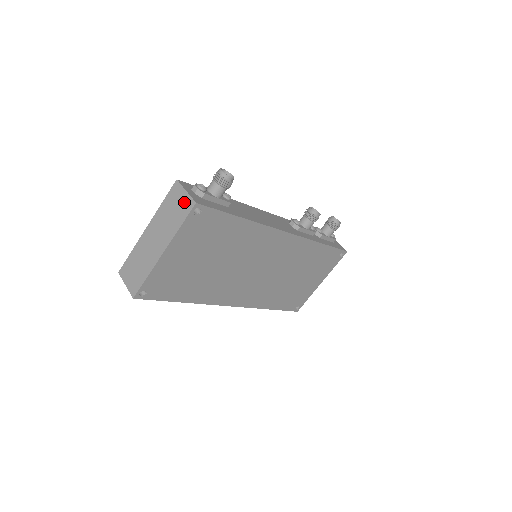
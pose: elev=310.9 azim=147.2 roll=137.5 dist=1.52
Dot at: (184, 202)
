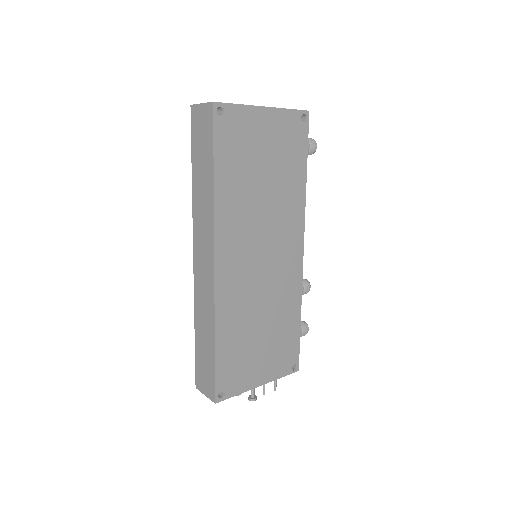
Dot at: occluded
